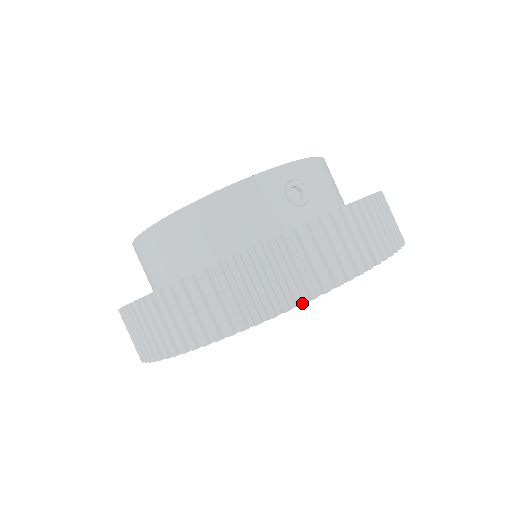
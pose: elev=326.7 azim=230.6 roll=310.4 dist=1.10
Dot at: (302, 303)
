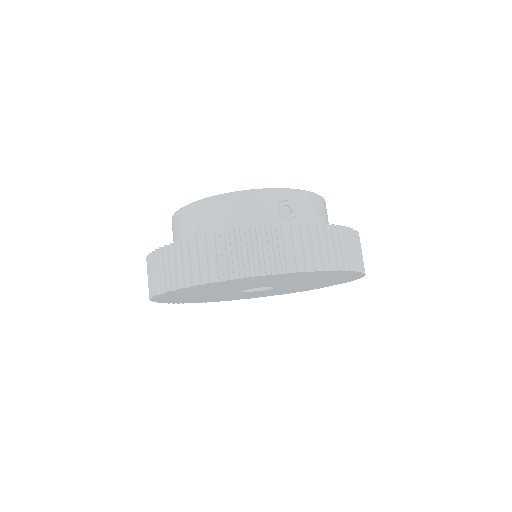
Dot at: (259, 275)
